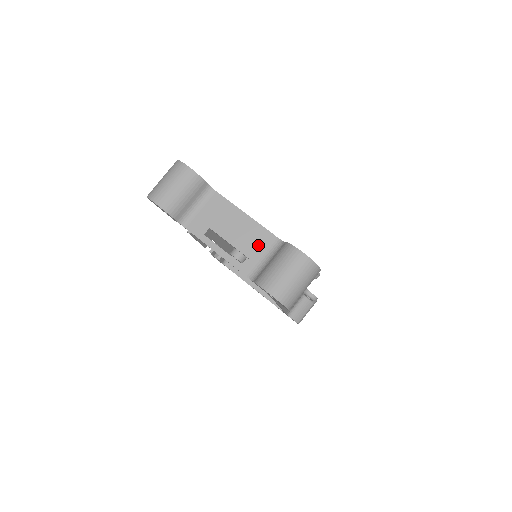
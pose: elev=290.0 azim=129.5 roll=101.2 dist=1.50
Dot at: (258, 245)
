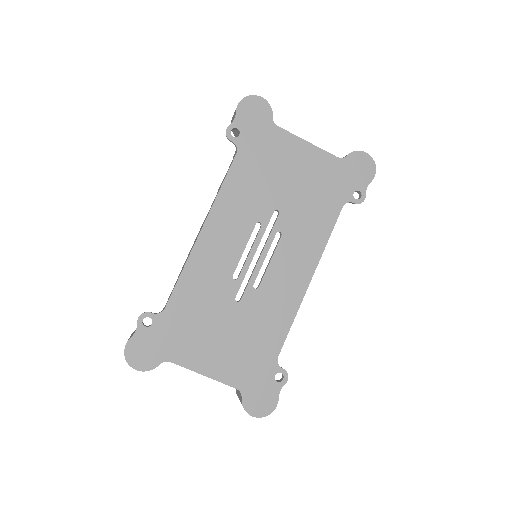
Dot at: occluded
